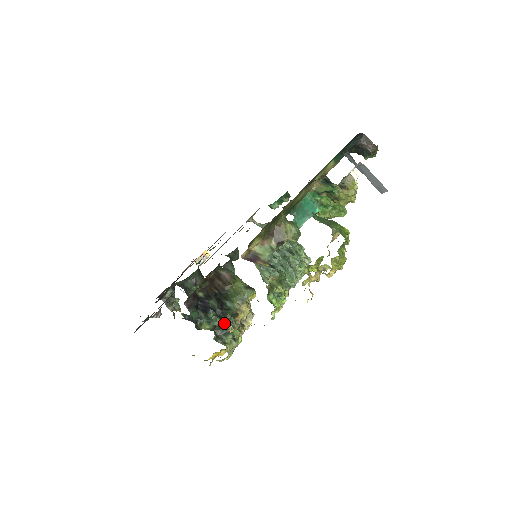
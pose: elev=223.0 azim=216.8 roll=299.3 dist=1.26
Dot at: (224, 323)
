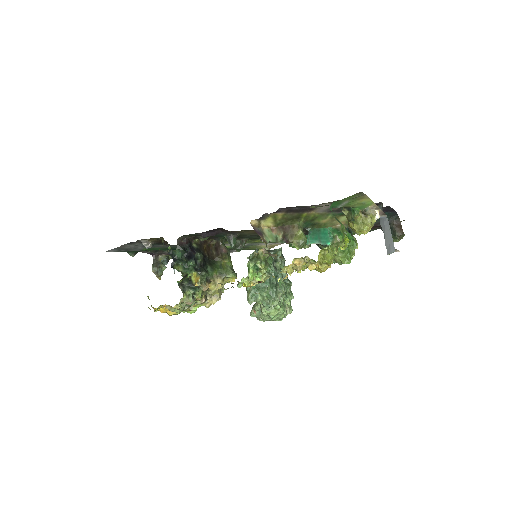
Dot at: (196, 276)
